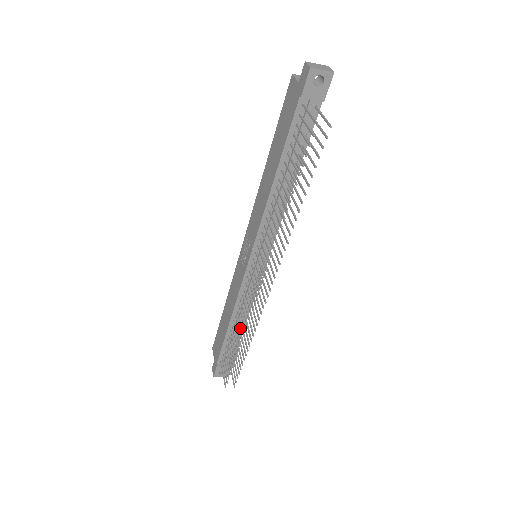
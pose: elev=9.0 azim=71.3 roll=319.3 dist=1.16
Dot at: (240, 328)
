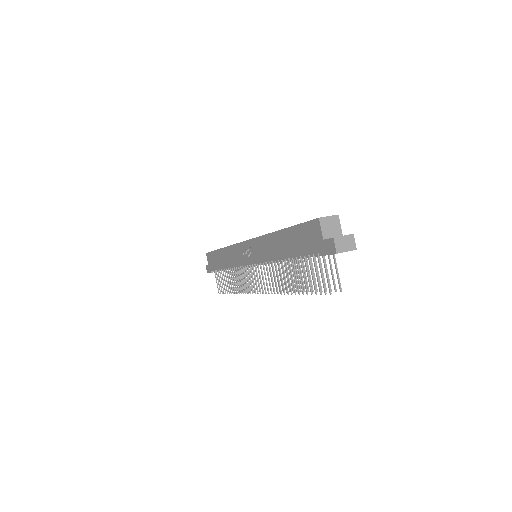
Dot at: occluded
